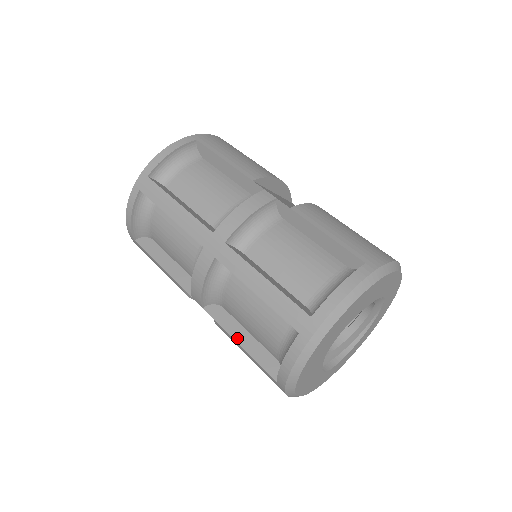
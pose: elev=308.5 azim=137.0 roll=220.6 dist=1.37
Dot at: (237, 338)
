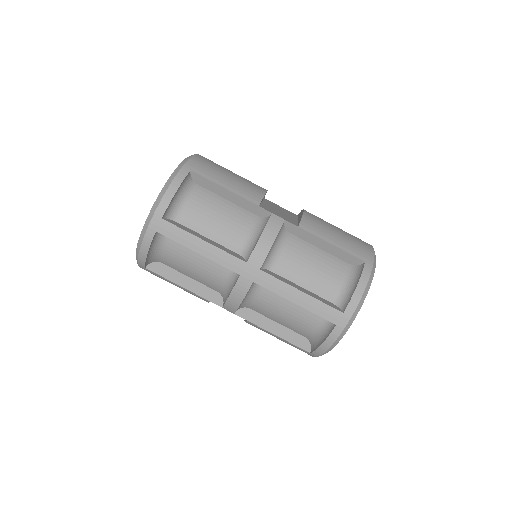
Dot at: (270, 330)
